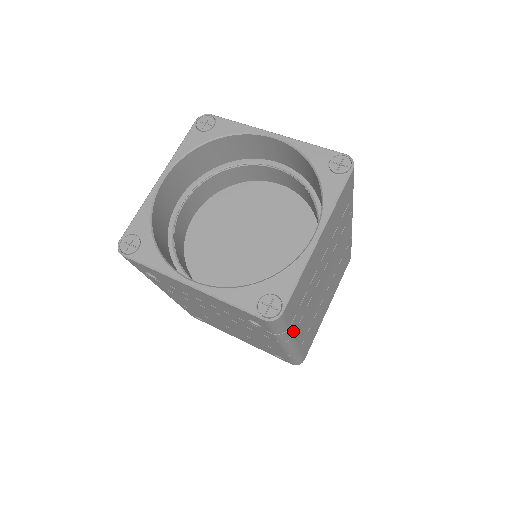
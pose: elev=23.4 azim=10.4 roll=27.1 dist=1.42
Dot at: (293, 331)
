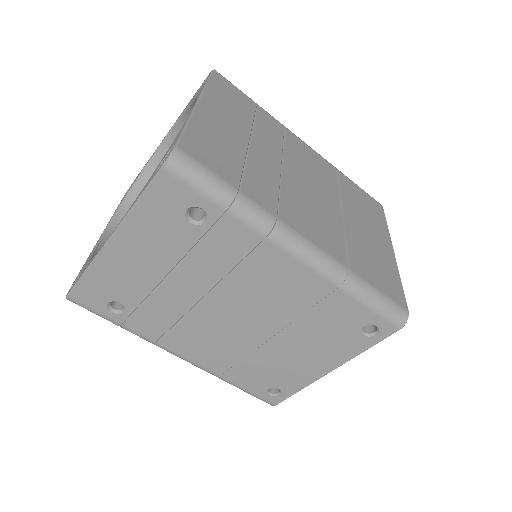
Dot at: (267, 209)
